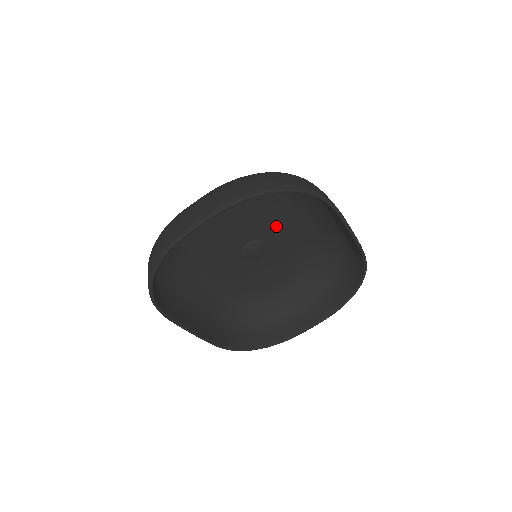
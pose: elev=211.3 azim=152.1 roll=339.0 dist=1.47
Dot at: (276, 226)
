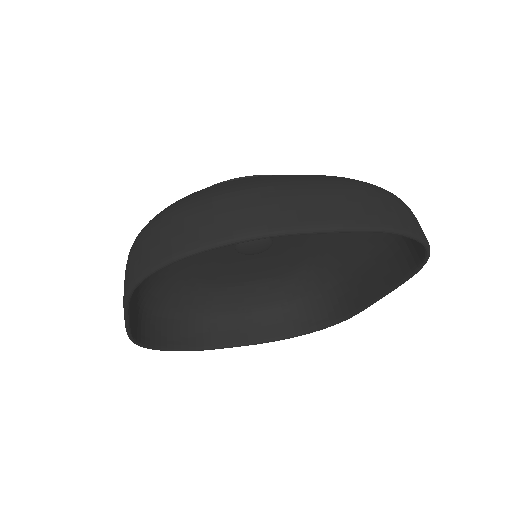
Dot at: occluded
